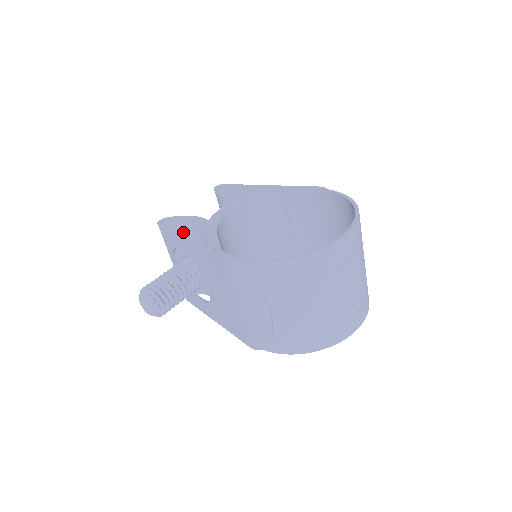
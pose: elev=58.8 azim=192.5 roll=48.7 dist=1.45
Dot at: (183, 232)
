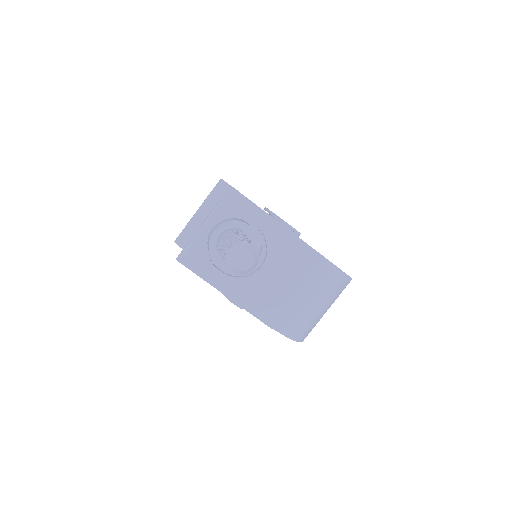
Dot at: occluded
